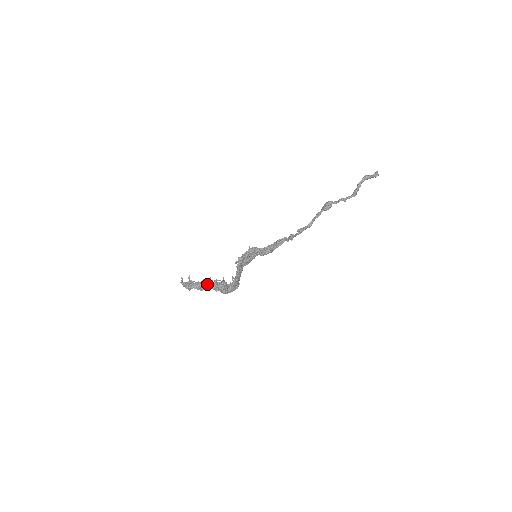
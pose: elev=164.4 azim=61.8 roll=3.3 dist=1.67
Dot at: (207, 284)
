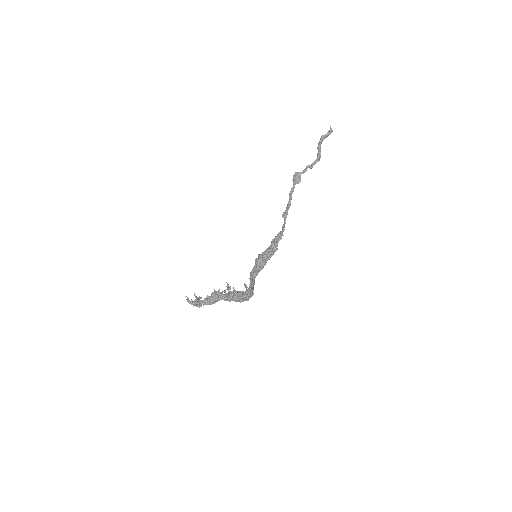
Dot at: (219, 298)
